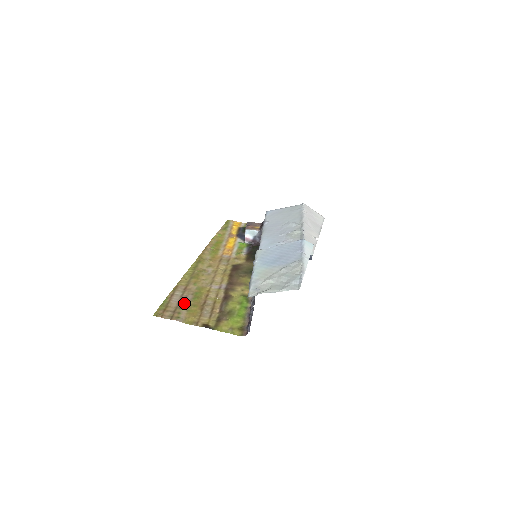
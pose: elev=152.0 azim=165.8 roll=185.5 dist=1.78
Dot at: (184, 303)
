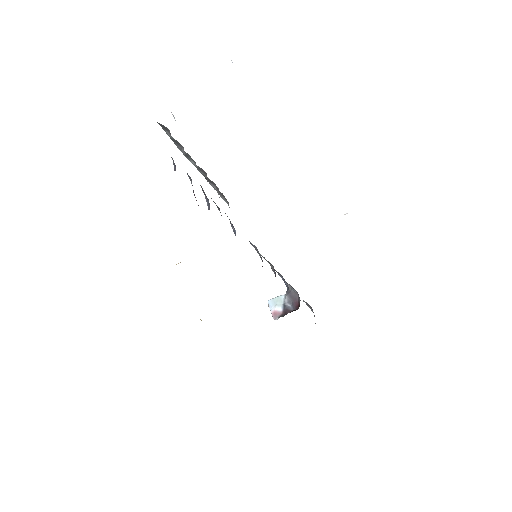
Dot at: occluded
